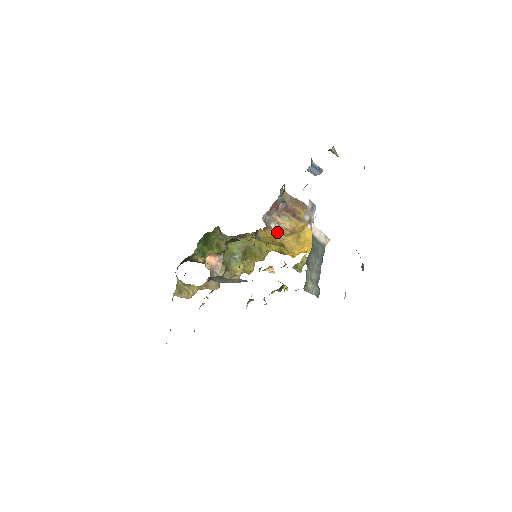
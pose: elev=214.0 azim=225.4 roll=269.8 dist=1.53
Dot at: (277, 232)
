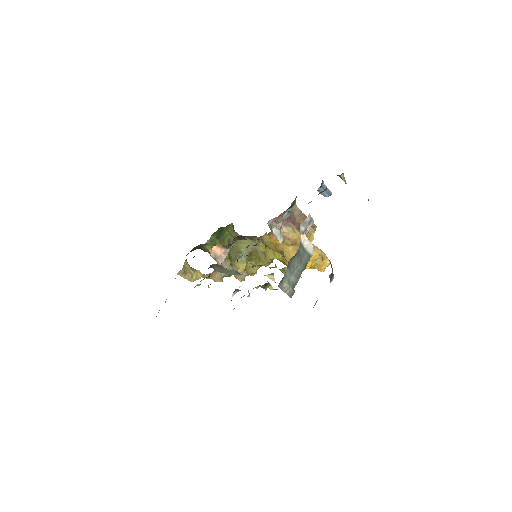
Dot at: (277, 237)
